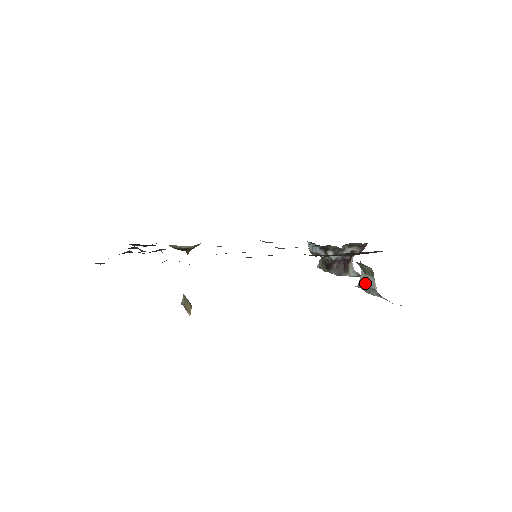
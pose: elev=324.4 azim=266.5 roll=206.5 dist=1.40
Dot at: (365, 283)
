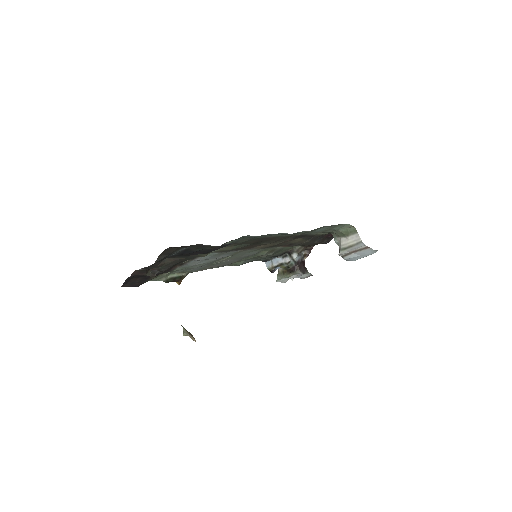
Dot at: (349, 244)
